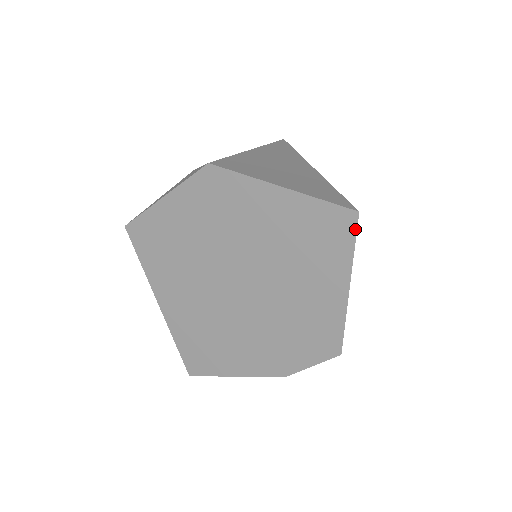
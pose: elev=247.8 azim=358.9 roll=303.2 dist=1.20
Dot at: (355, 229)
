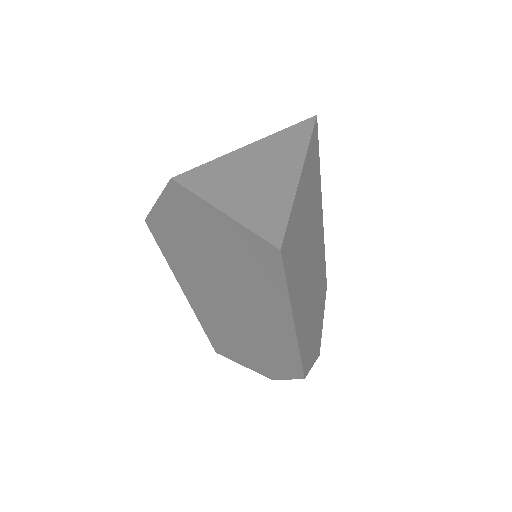
Dot at: (282, 266)
